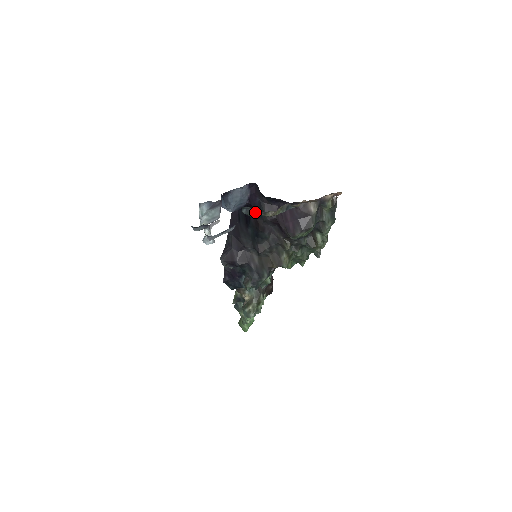
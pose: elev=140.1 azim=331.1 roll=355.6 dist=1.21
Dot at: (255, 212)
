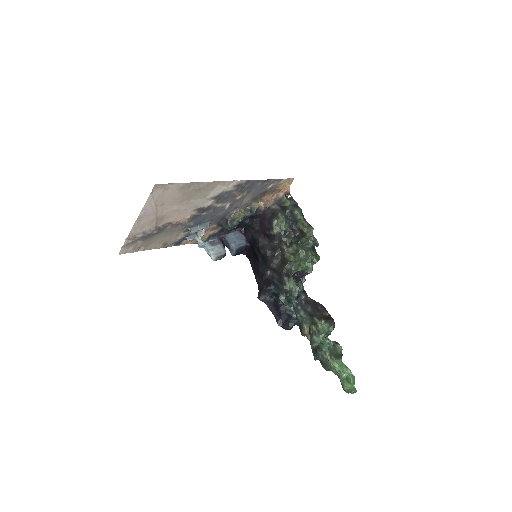
Dot at: (228, 220)
